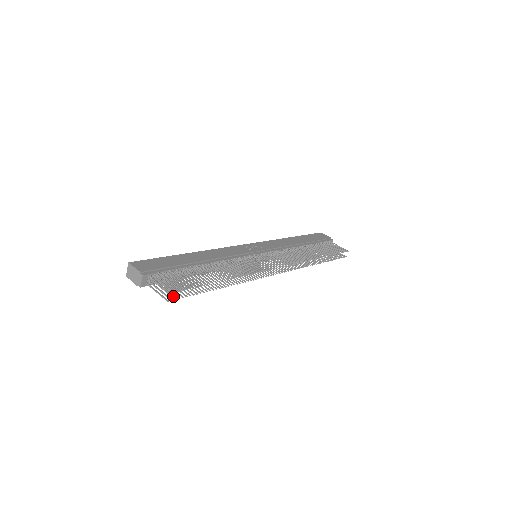
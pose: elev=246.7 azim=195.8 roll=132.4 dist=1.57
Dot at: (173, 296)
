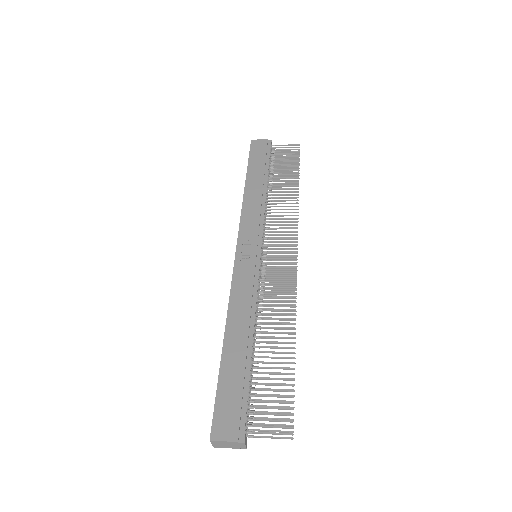
Dot at: (286, 425)
